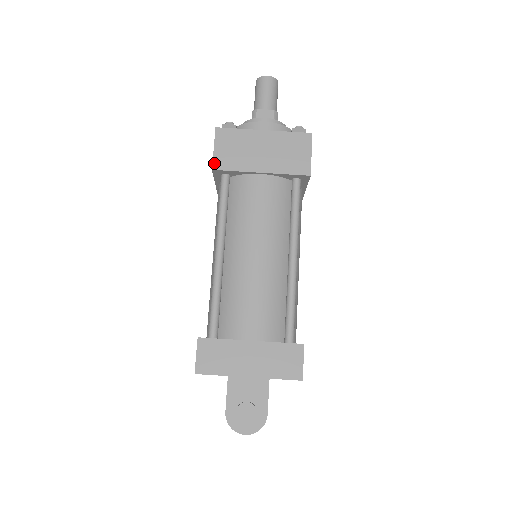
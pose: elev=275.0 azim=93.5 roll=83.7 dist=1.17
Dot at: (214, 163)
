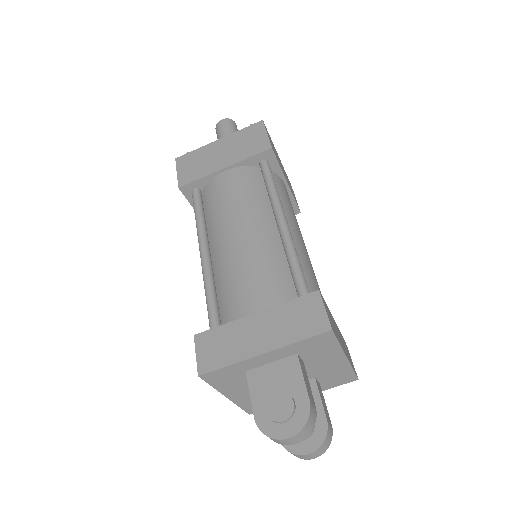
Dot at: (179, 182)
